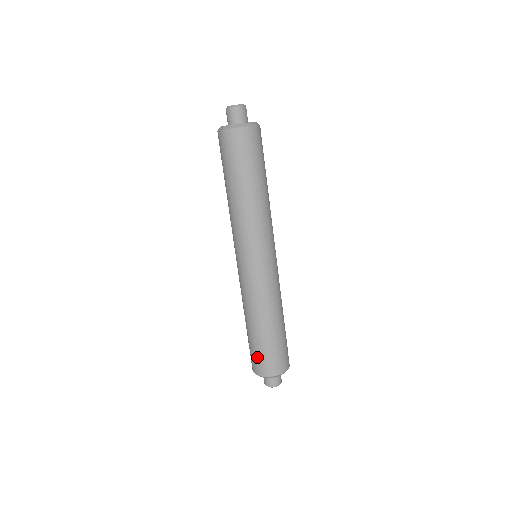
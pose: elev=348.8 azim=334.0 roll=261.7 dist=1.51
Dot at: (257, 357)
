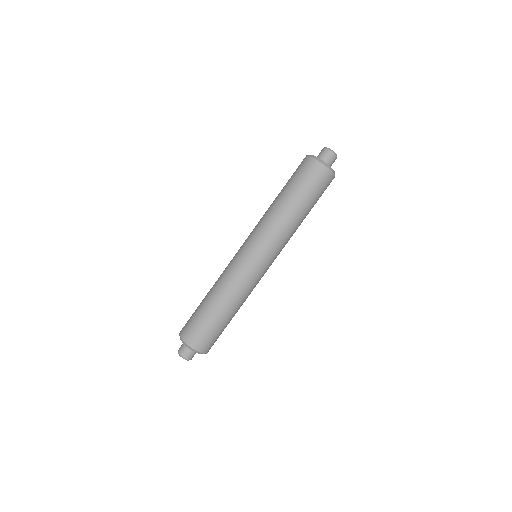
Dot at: (193, 324)
